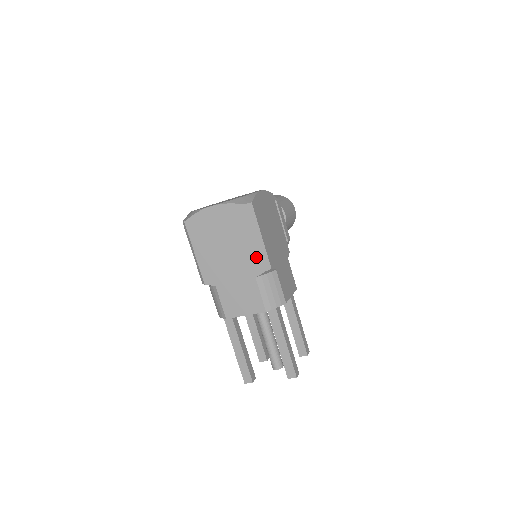
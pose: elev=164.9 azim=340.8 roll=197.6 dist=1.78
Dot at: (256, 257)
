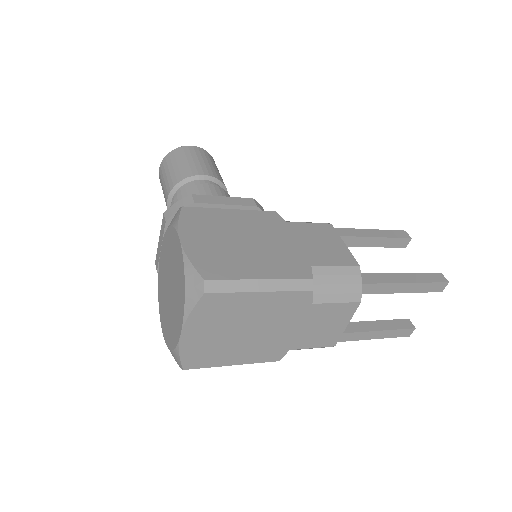
Dot at: (287, 297)
